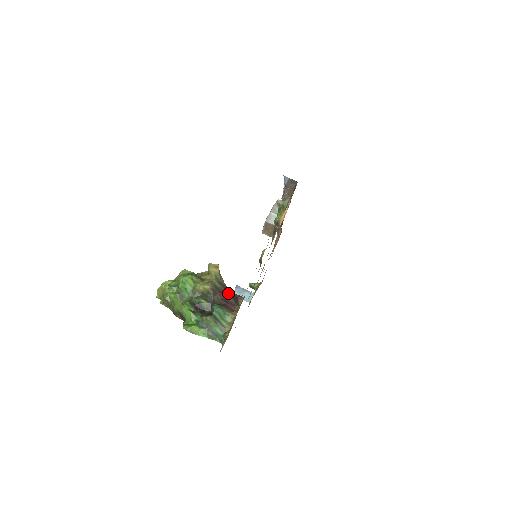
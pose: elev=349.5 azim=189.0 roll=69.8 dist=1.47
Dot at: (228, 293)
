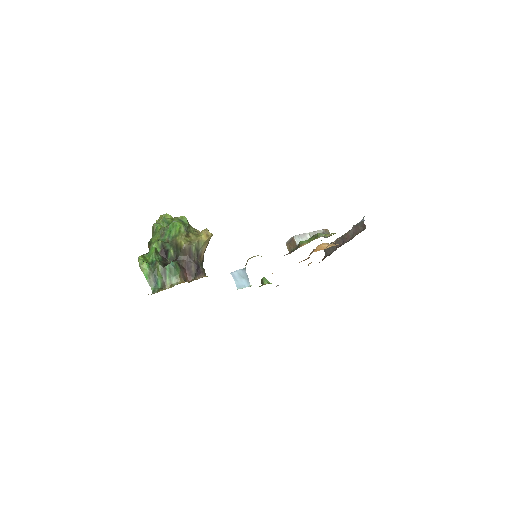
Dot at: (196, 262)
